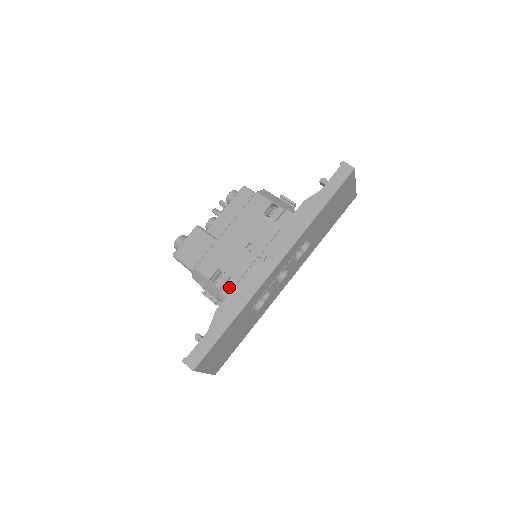
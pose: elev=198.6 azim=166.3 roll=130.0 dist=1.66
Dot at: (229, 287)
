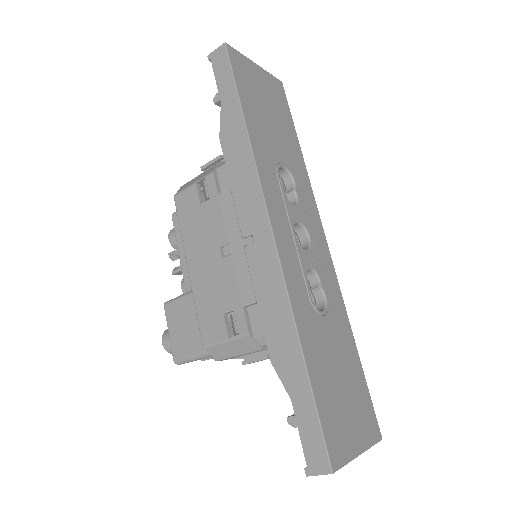
Dot at: (256, 319)
